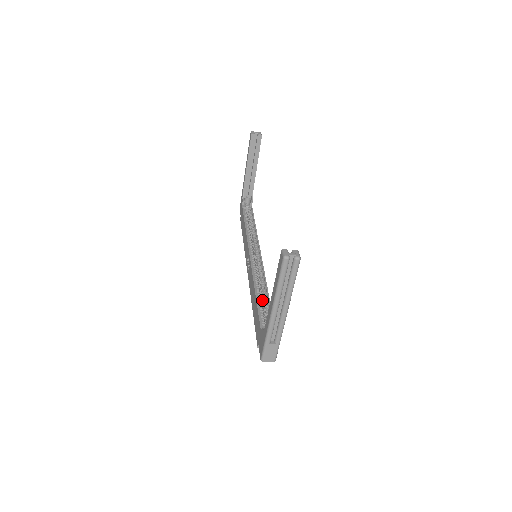
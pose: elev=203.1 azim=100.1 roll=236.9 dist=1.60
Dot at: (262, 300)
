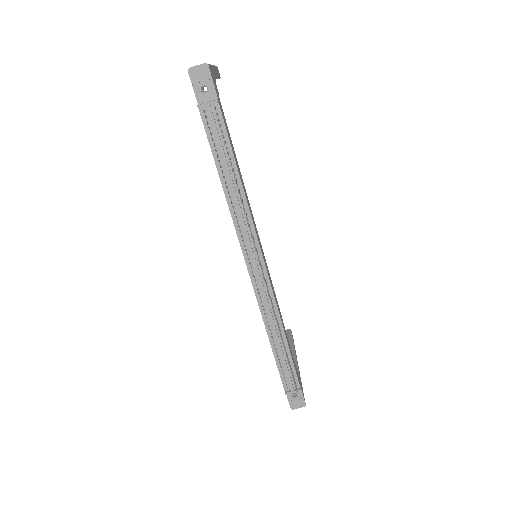
Dot at: occluded
